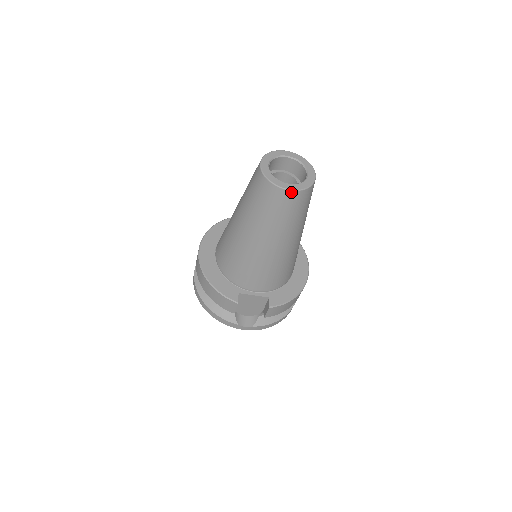
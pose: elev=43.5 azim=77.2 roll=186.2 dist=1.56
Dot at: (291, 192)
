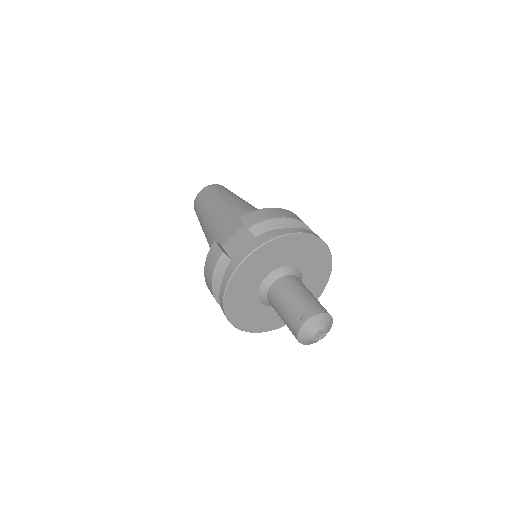
Dot at: (202, 190)
